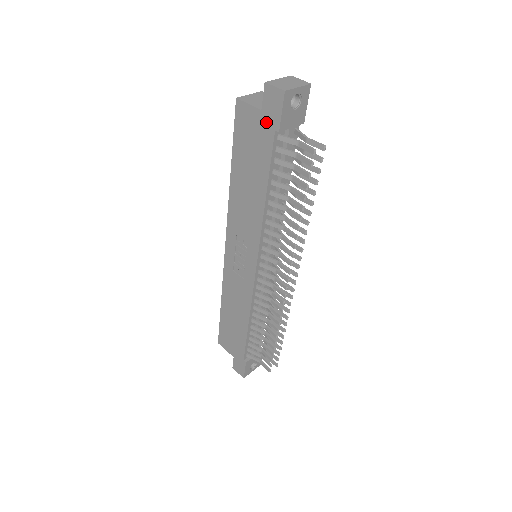
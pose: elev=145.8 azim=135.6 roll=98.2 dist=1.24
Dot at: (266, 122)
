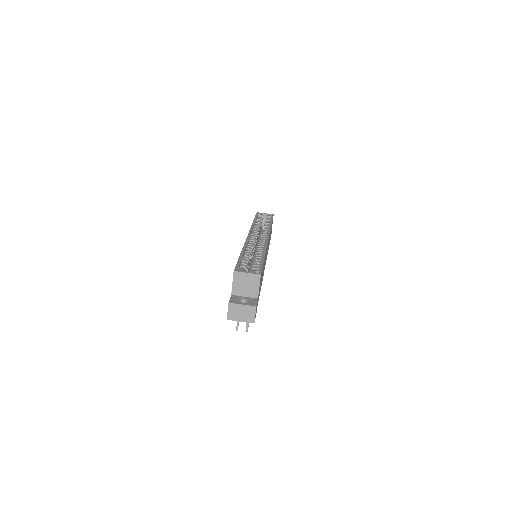
Dot at: occluded
